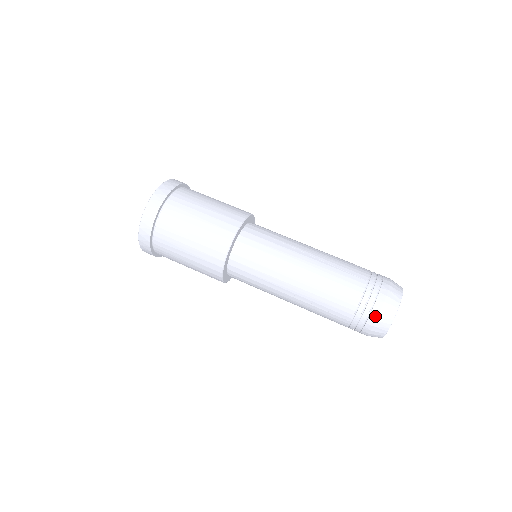
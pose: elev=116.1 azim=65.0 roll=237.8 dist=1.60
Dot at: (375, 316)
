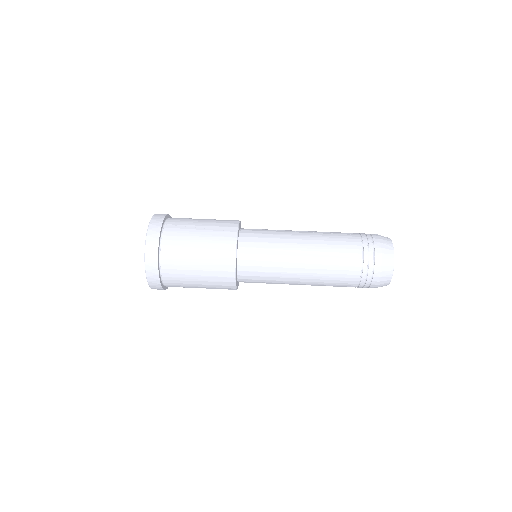
Dot at: (376, 283)
